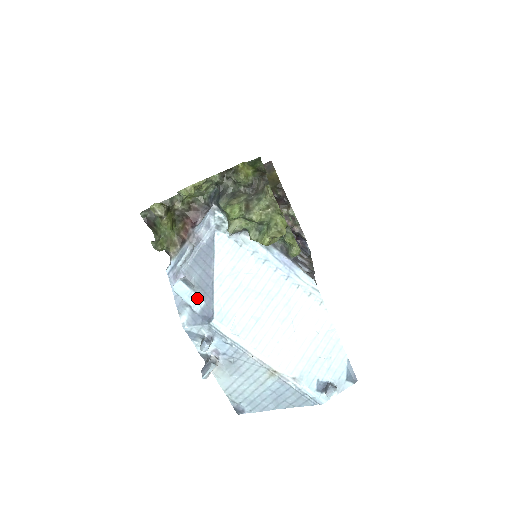
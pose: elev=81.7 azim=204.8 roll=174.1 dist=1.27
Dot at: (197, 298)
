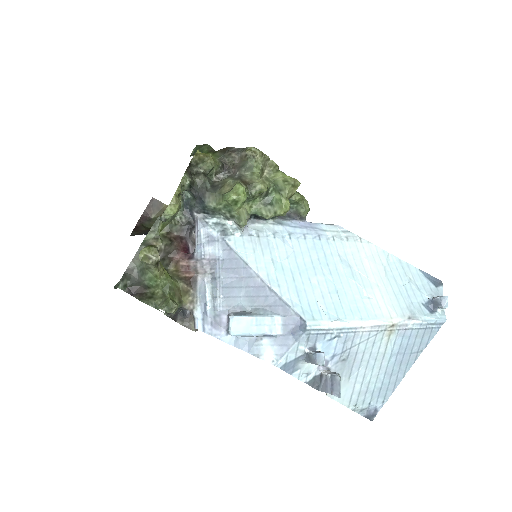
Dot at: (268, 319)
